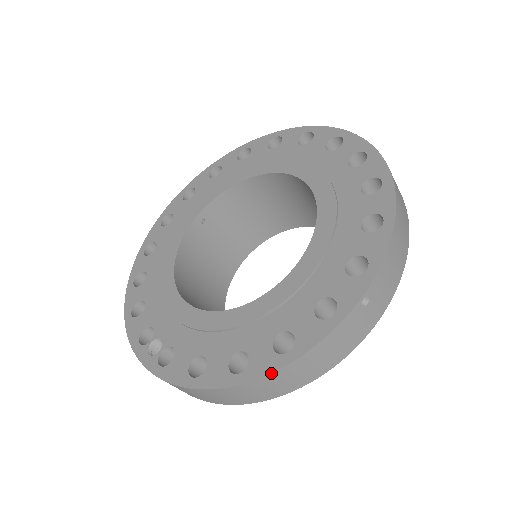
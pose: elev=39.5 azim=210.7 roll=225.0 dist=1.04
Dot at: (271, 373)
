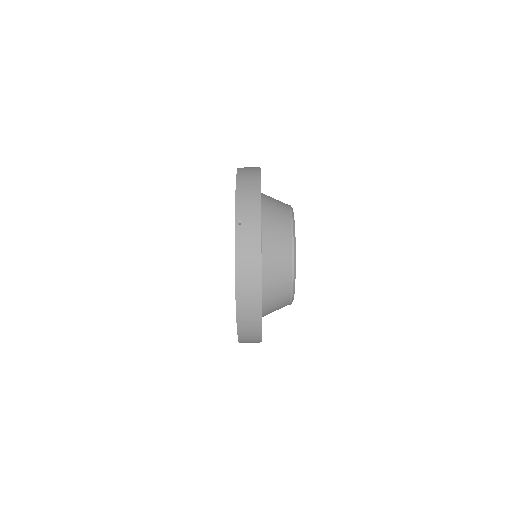
Dot at: (235, 284)
